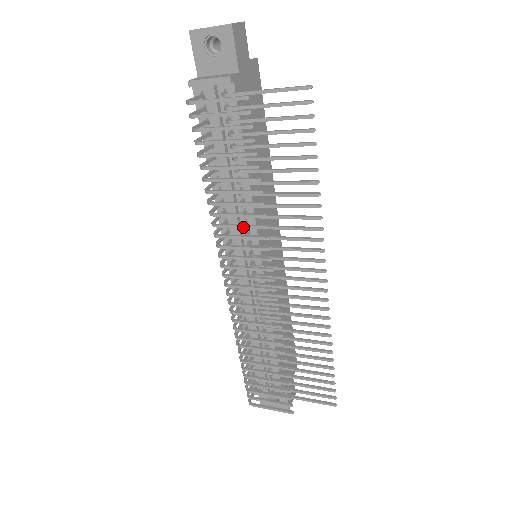
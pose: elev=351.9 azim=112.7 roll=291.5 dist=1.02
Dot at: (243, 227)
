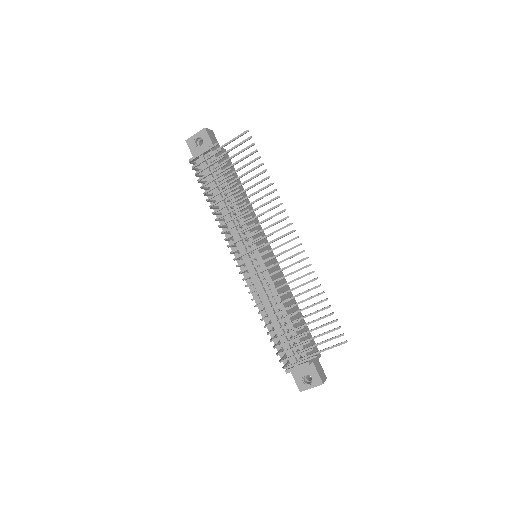
Dot at: (236, 217)
